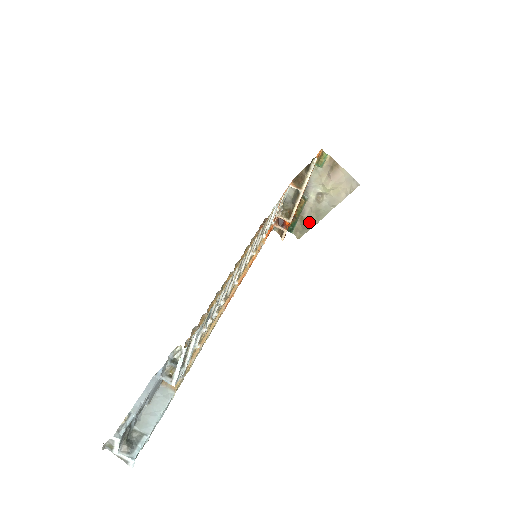
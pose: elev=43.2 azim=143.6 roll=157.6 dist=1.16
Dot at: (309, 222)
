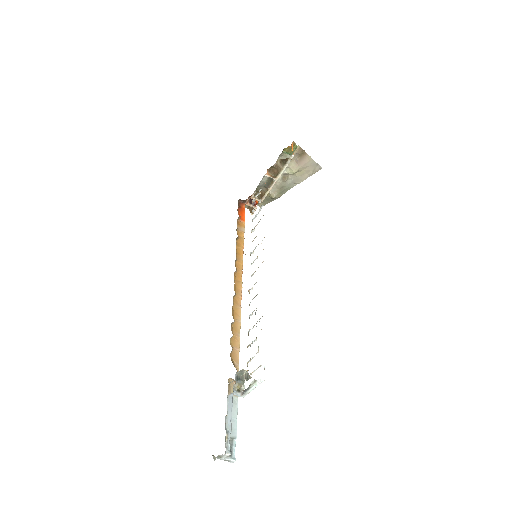
Dot at: (274, 197)
